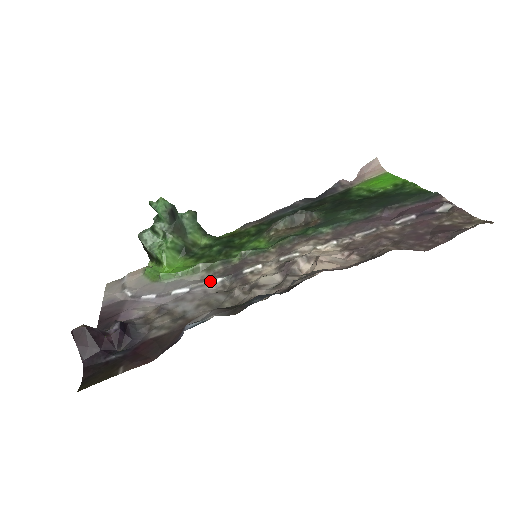
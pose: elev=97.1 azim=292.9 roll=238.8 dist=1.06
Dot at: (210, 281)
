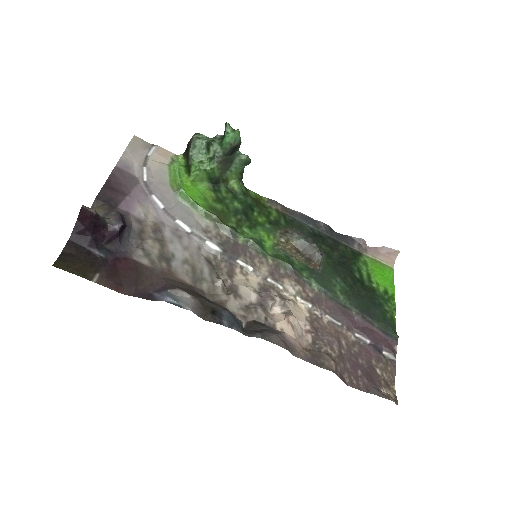
Dot at: (210, 242)
